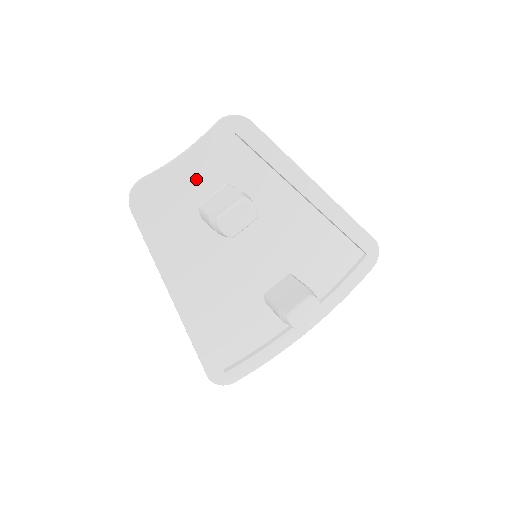
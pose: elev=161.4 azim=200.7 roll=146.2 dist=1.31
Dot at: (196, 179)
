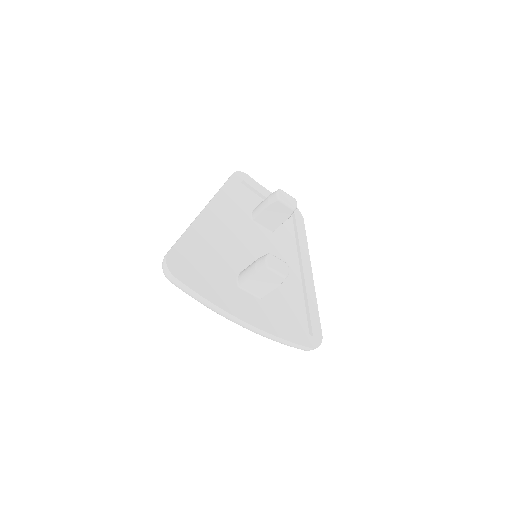
Dot at: occluded
